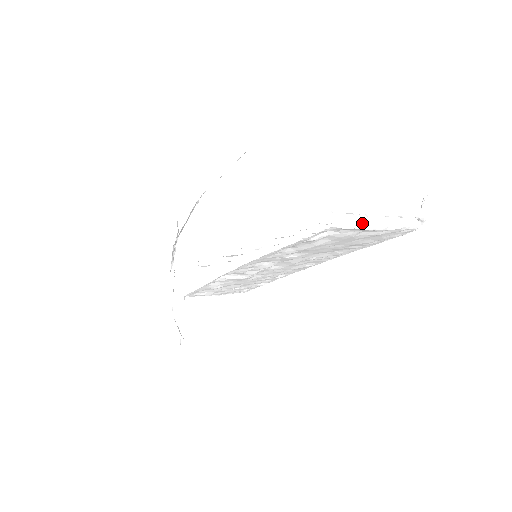
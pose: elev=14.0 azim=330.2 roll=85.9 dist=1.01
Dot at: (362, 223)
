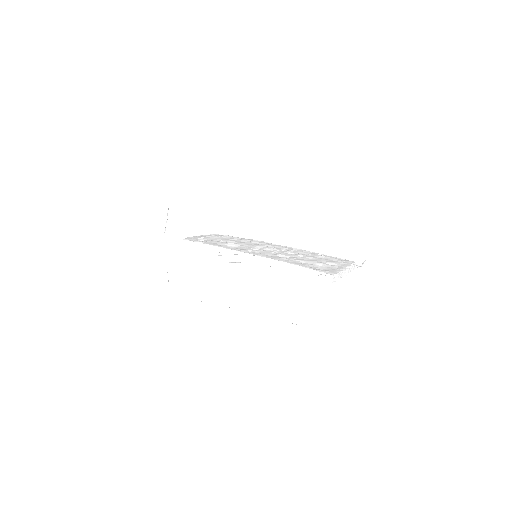
Dot at: (341, 276)
